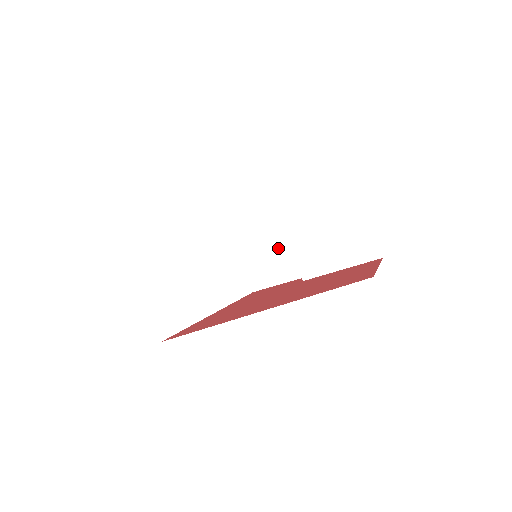
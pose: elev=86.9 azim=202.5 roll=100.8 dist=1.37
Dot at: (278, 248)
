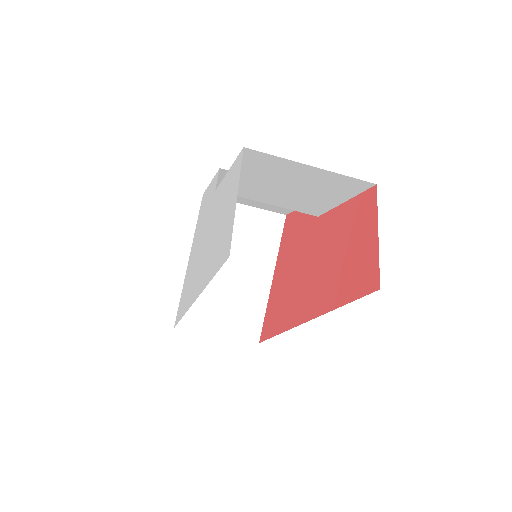
Dot at: occluded
